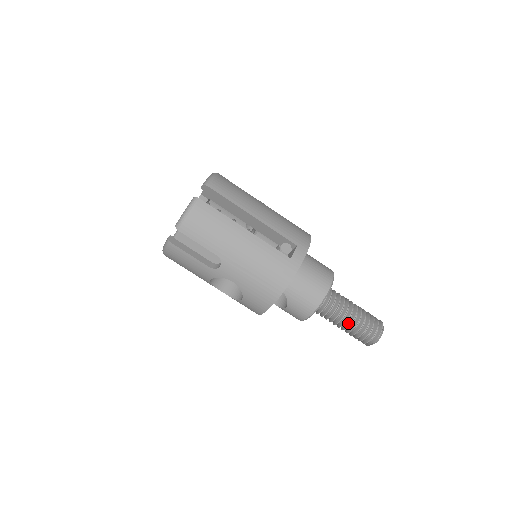
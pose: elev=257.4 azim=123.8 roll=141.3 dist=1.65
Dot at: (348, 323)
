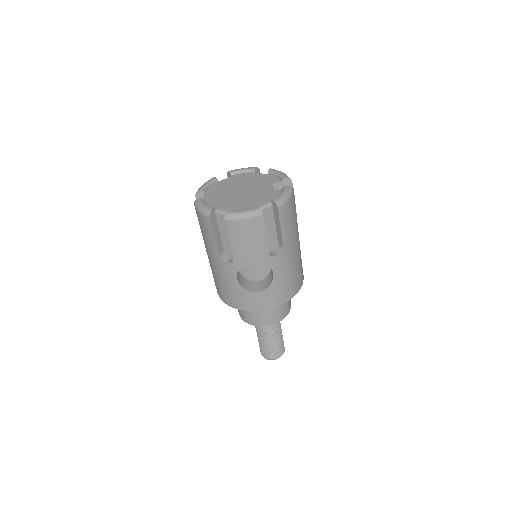
Dot at: (276, 337)
